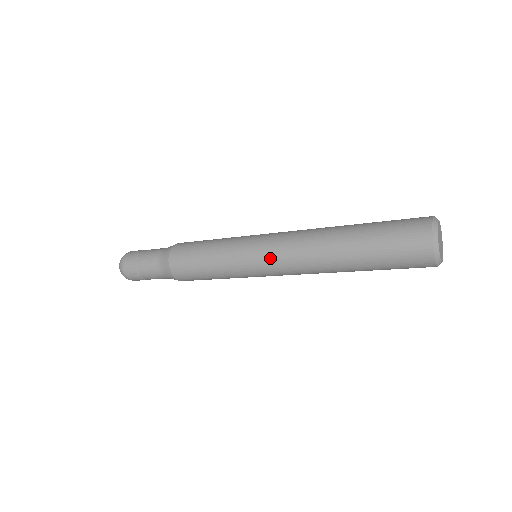
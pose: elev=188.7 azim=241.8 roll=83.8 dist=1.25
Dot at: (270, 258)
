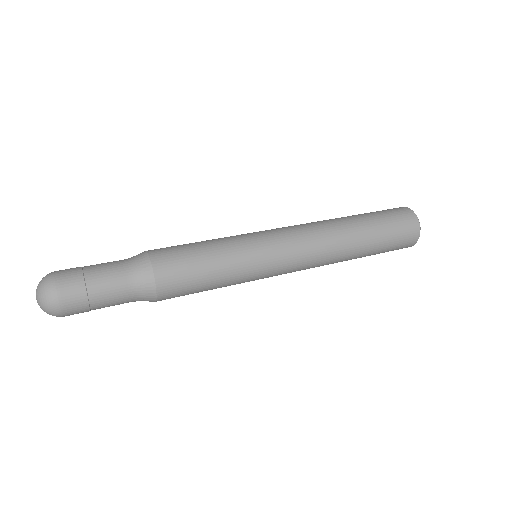
Dot at: (289, 272)
